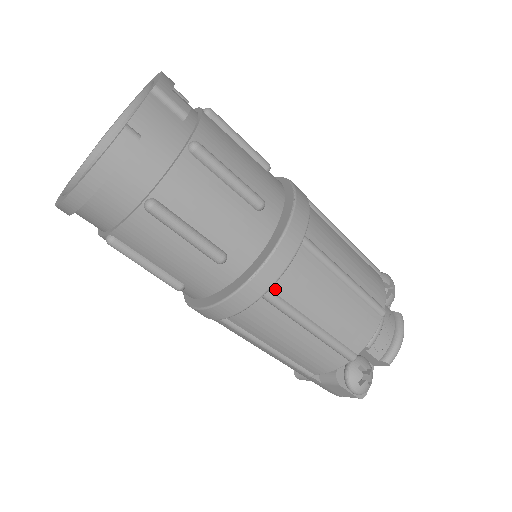
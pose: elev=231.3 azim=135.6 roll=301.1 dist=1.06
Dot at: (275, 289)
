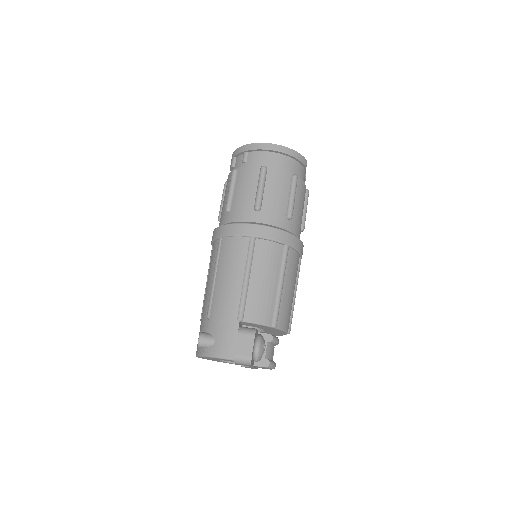
Dot at: (289, 251)
